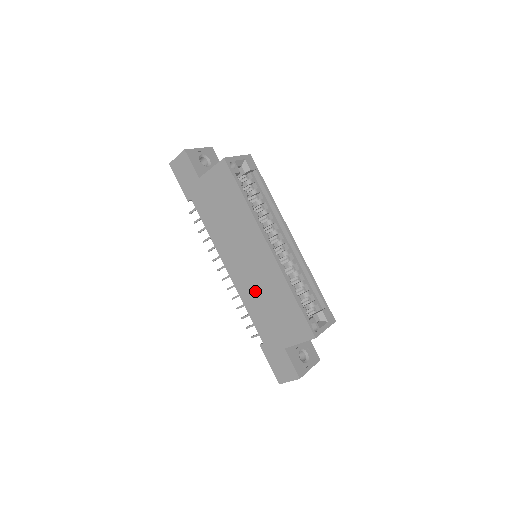
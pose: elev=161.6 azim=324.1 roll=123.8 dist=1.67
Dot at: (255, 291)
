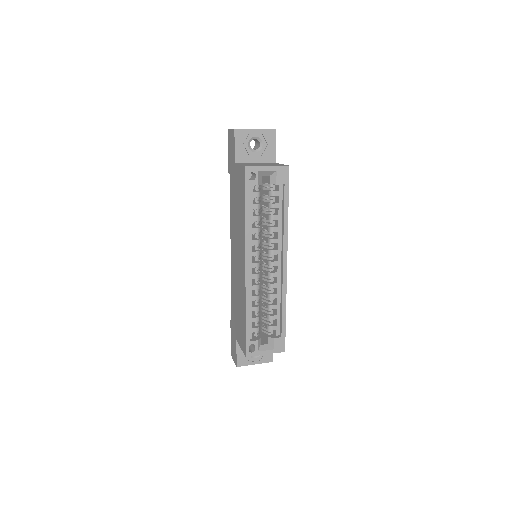
Dot at: (236, 285)
